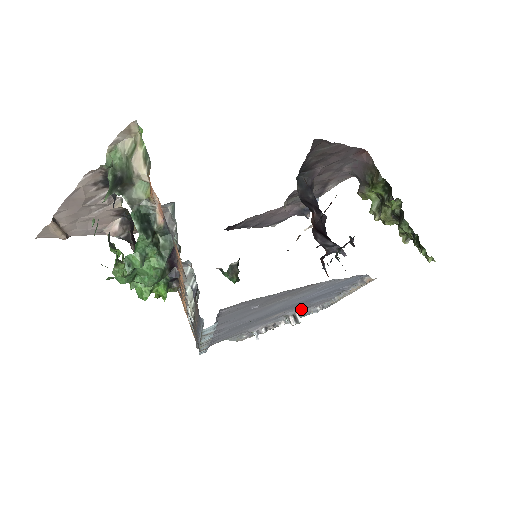
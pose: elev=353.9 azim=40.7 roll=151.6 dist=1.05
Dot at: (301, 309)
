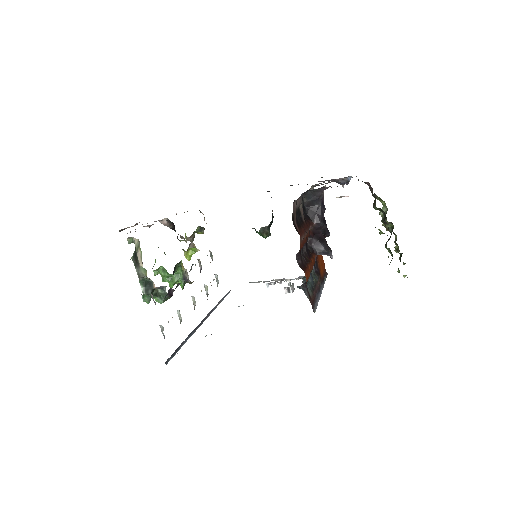
Dot at: occluded
